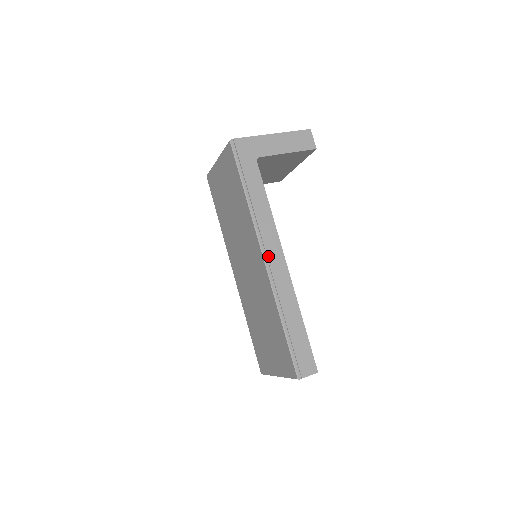
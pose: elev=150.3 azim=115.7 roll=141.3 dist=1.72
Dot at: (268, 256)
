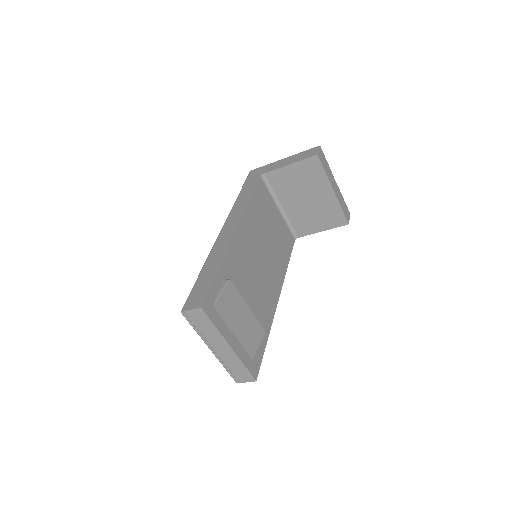
Dot at: (226, 227)
